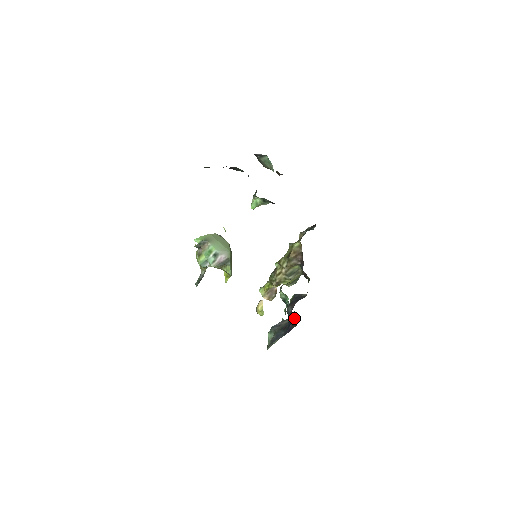
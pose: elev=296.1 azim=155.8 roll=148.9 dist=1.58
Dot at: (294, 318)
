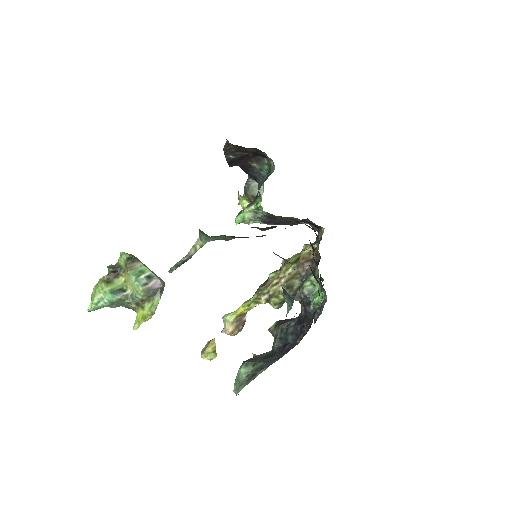
Dot at: occluded
